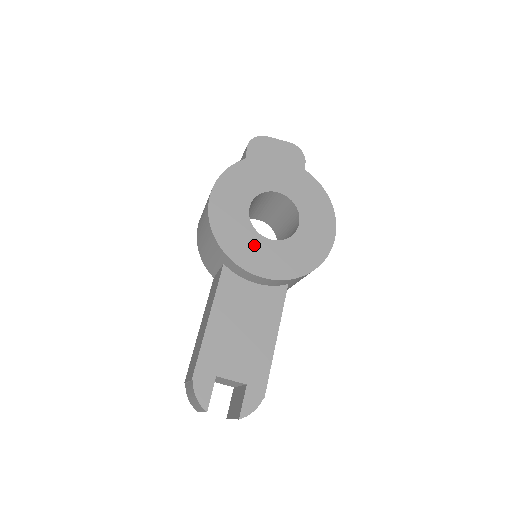
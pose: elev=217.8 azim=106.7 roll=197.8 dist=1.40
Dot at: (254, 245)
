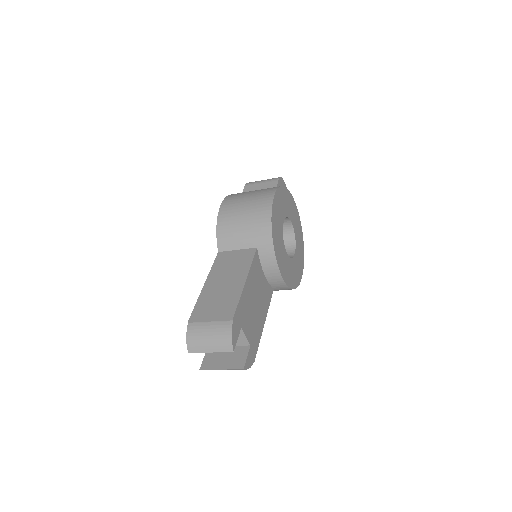
Dot at: (282, 249)
